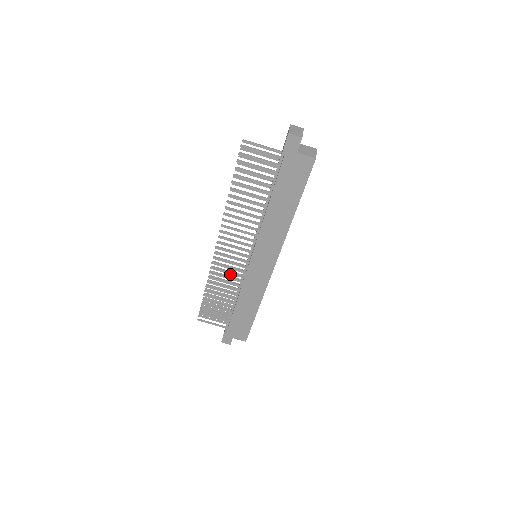
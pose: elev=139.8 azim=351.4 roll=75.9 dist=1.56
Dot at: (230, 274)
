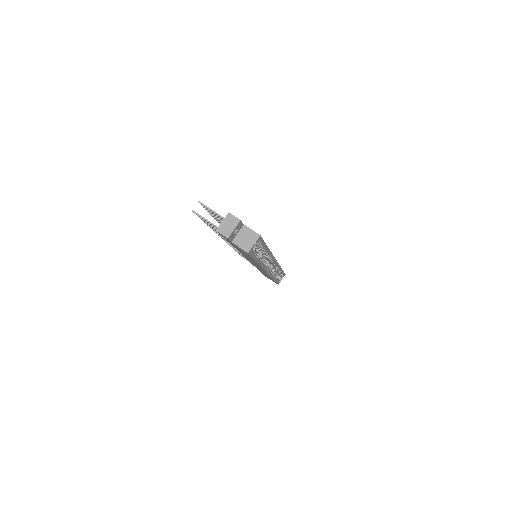
Dot at: occluded
